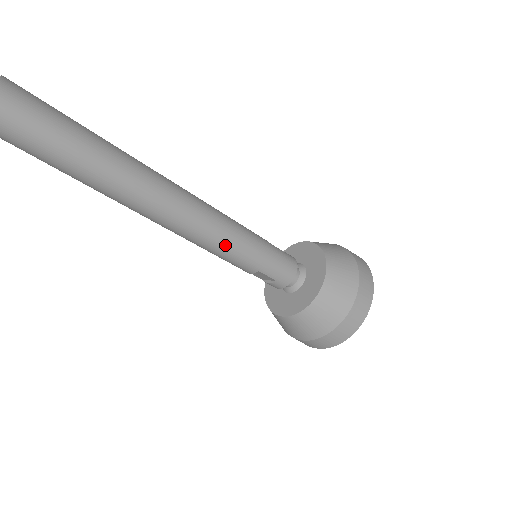
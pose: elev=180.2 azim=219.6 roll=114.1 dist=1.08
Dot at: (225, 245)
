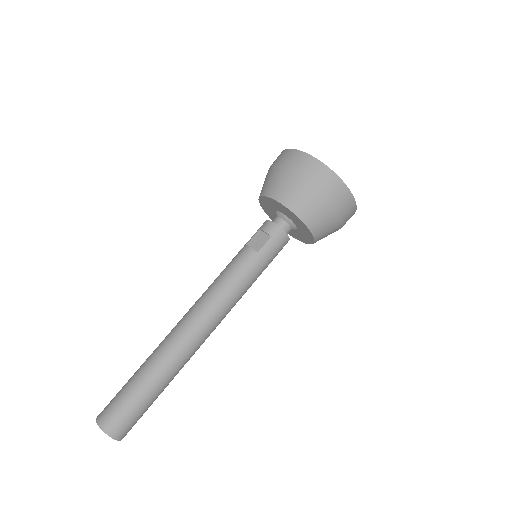
Dot at: occluded
